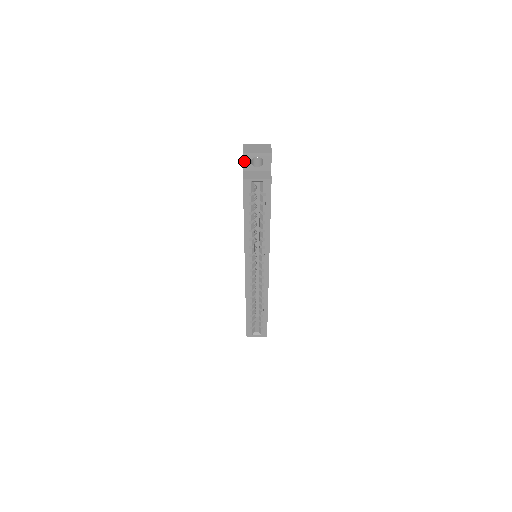
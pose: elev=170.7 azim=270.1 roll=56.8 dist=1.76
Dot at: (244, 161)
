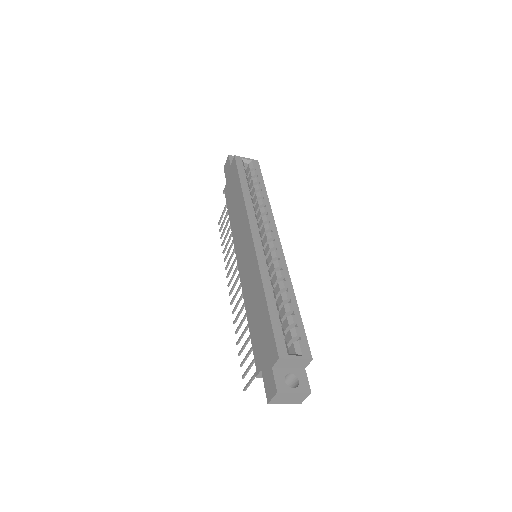
Dot at: (230, 160)
